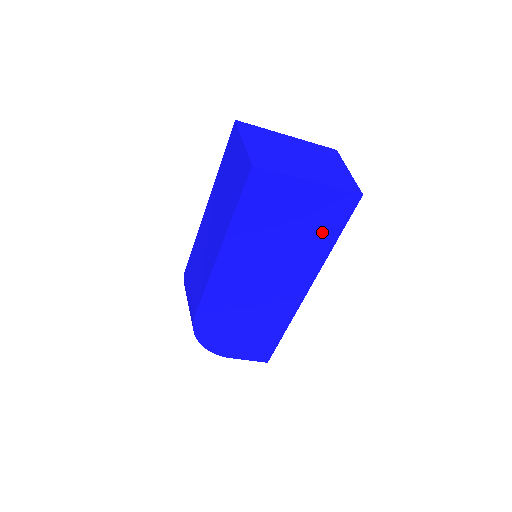
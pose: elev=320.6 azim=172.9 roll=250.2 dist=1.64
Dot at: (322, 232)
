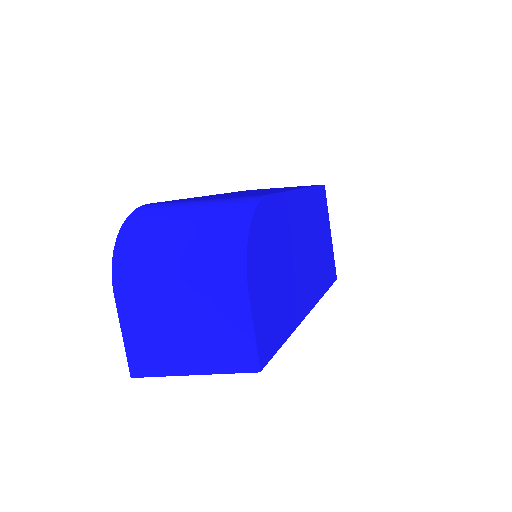
Dot at: (325, 272)
